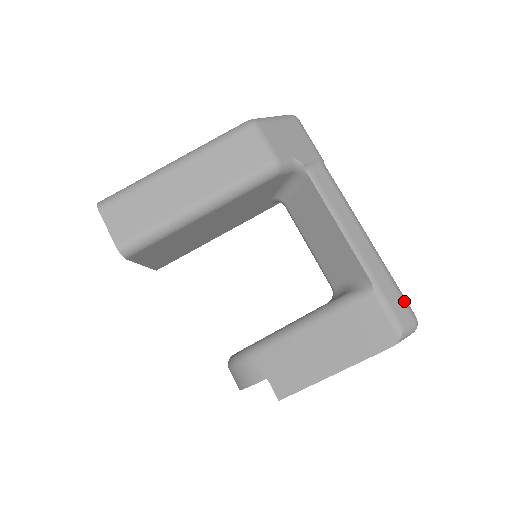
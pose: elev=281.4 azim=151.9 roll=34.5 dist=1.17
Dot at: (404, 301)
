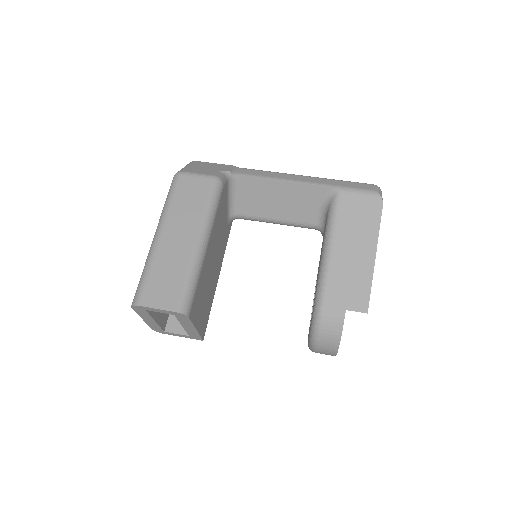
Dot at: (359, 183)
